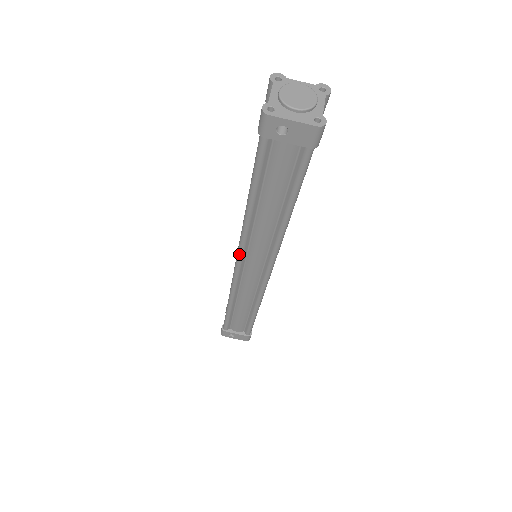
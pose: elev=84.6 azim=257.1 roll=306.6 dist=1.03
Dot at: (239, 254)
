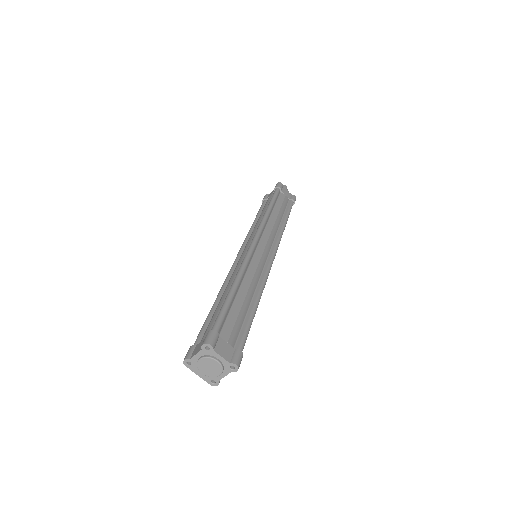
Dot at: occluded
